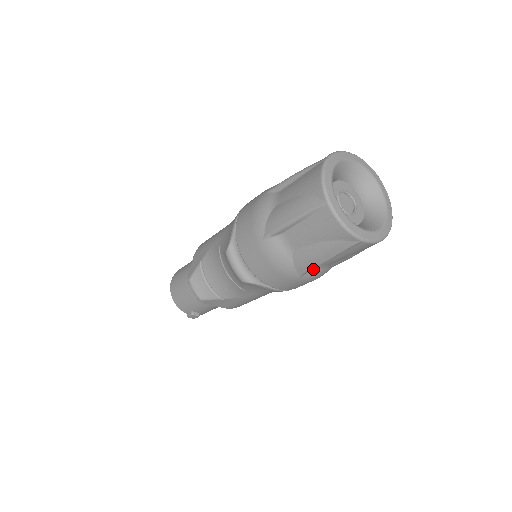
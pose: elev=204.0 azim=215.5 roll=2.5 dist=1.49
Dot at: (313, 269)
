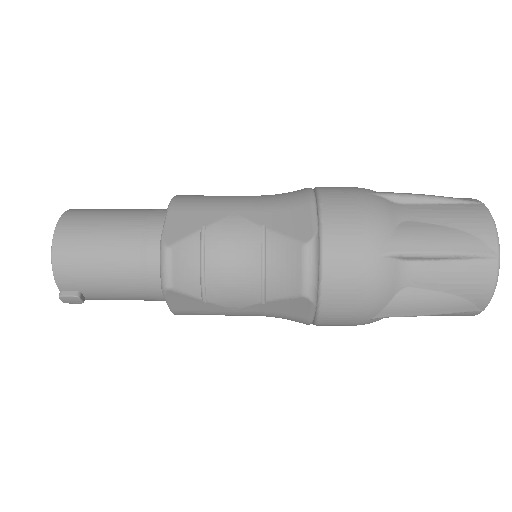
Dot at: occluded
